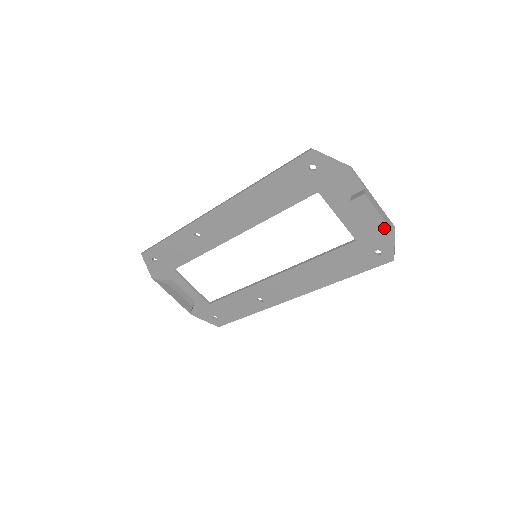
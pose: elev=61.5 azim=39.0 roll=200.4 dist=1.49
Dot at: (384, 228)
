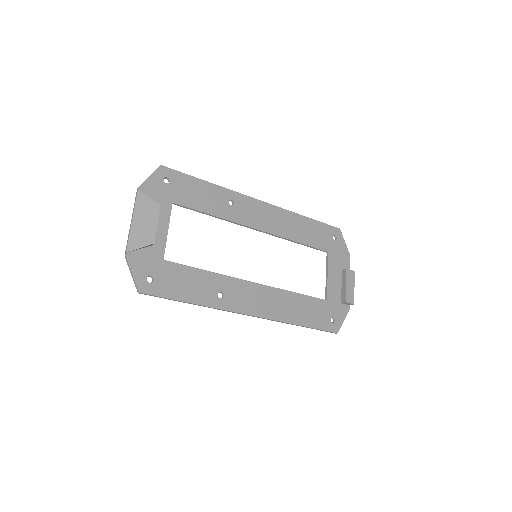
Dot at: (352, 300)
